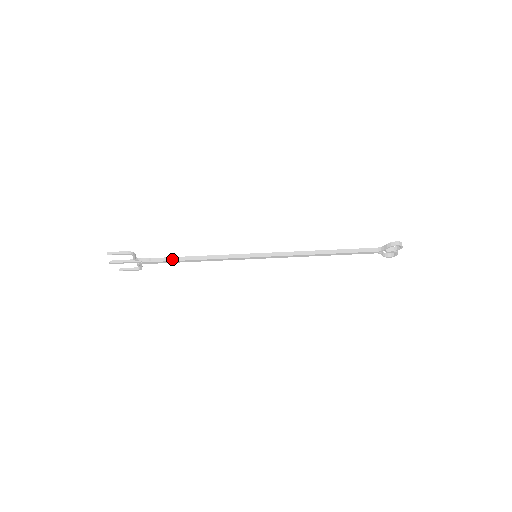
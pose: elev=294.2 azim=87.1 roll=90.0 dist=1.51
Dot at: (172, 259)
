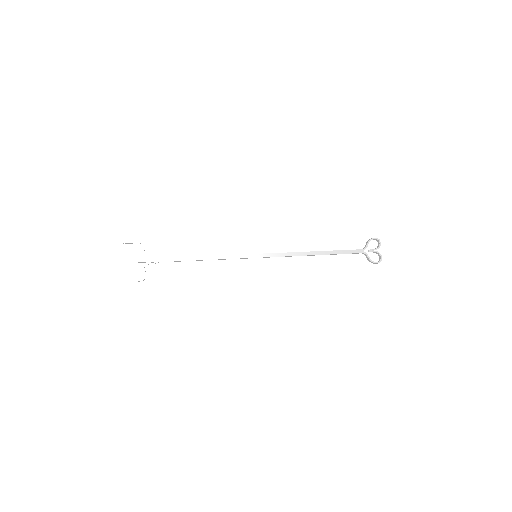
Dot at: (178, 257)
